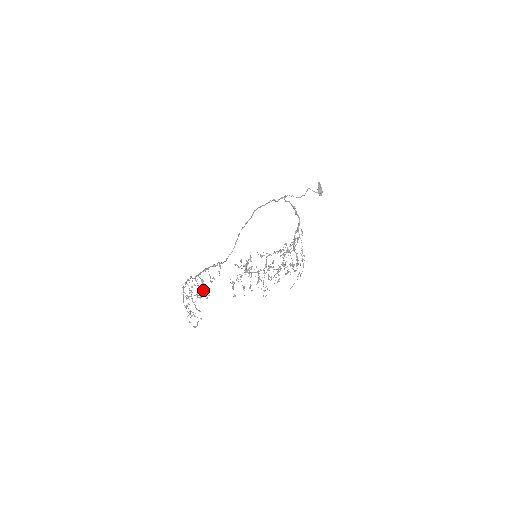
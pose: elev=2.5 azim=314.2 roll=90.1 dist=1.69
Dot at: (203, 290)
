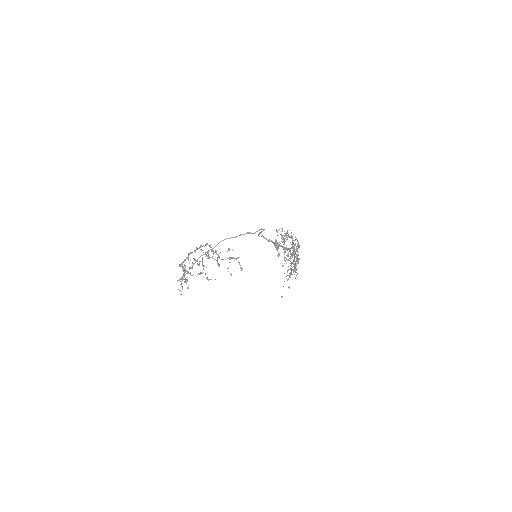
Dot at: (187, 279)
